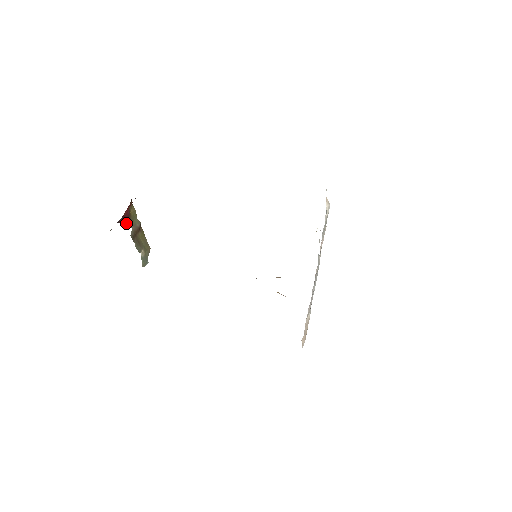
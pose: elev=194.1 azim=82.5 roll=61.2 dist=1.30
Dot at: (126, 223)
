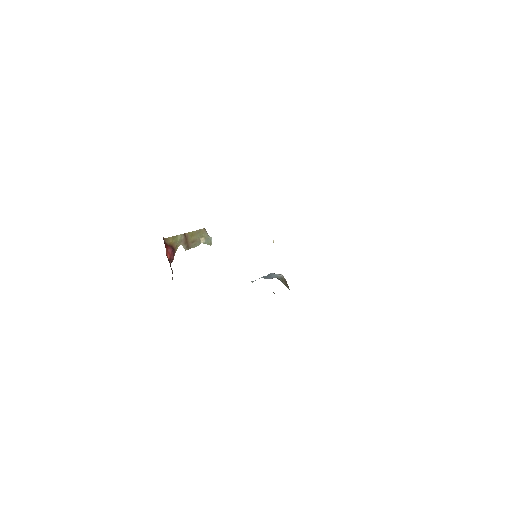
Dot at: (175, 251)
